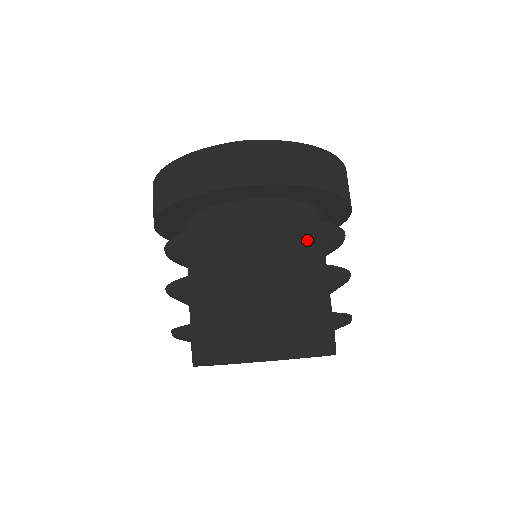
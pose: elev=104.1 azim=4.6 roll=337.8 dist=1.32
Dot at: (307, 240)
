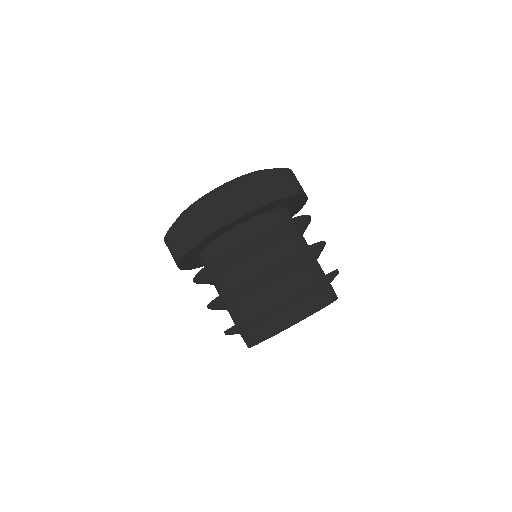
Dot at: (294, 232)
